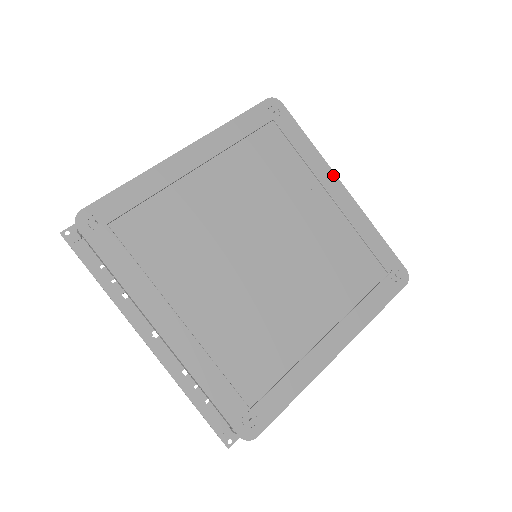
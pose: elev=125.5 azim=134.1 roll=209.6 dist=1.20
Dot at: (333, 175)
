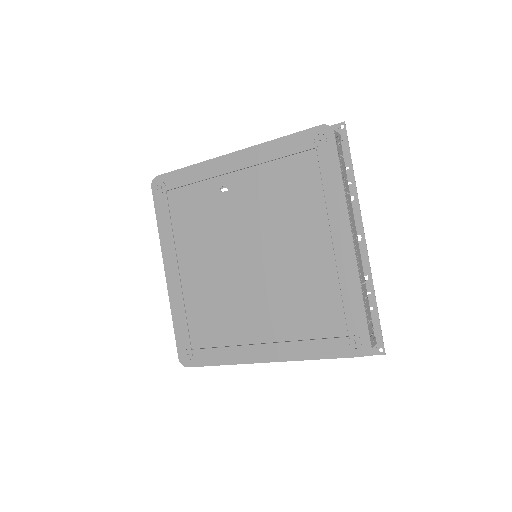
Dot at: (219, 159)
